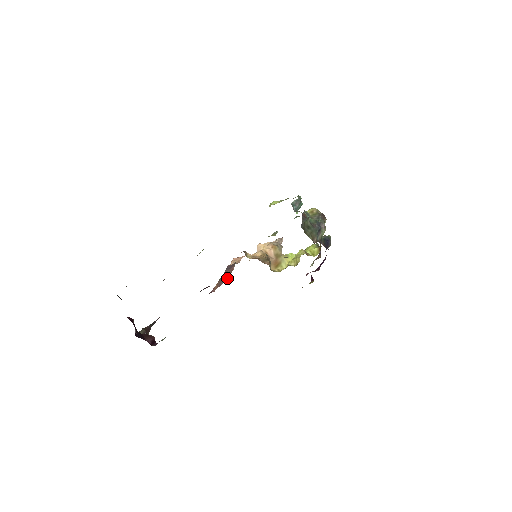
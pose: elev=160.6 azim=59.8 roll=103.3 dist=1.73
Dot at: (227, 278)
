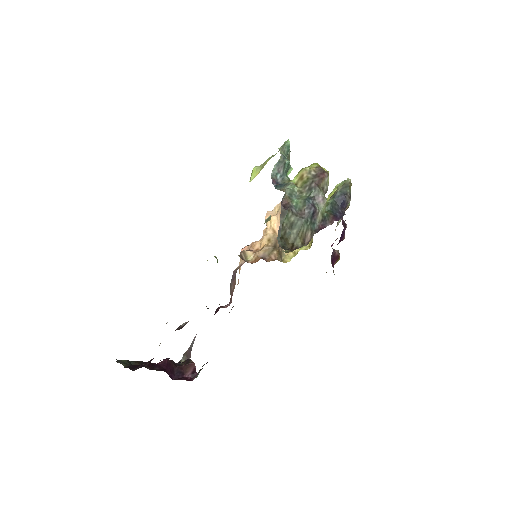
Dot at: occluded
